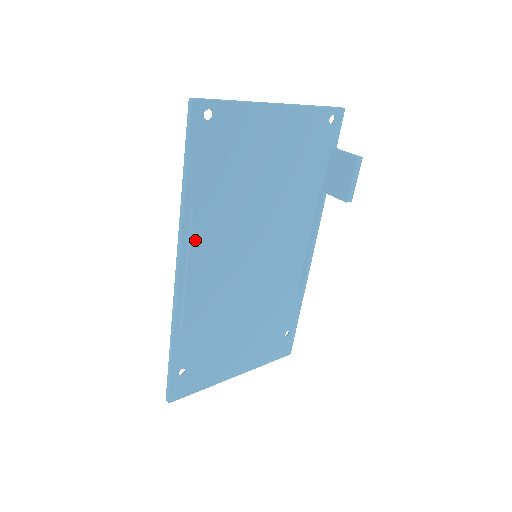
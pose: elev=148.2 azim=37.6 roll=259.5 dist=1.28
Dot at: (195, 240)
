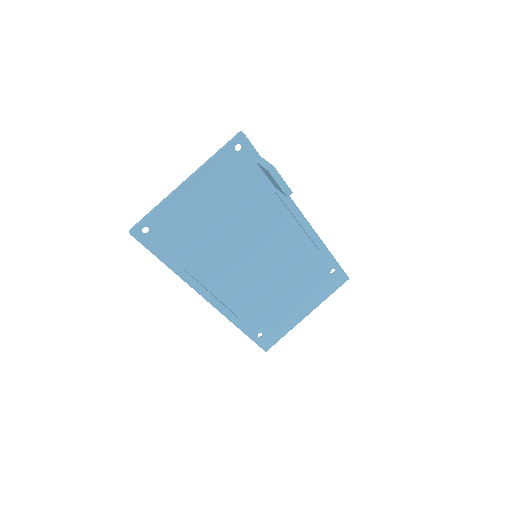
Dot at: (199, 284)
